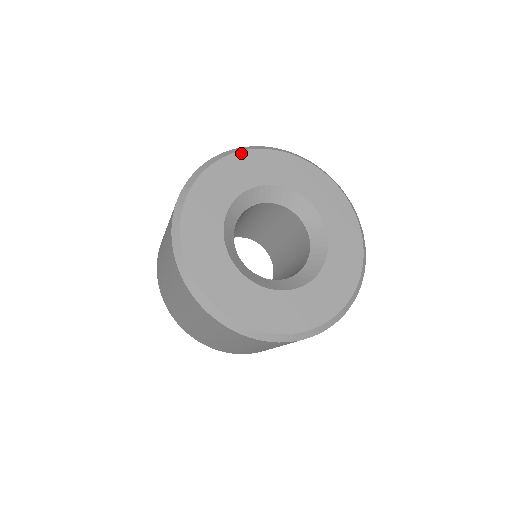
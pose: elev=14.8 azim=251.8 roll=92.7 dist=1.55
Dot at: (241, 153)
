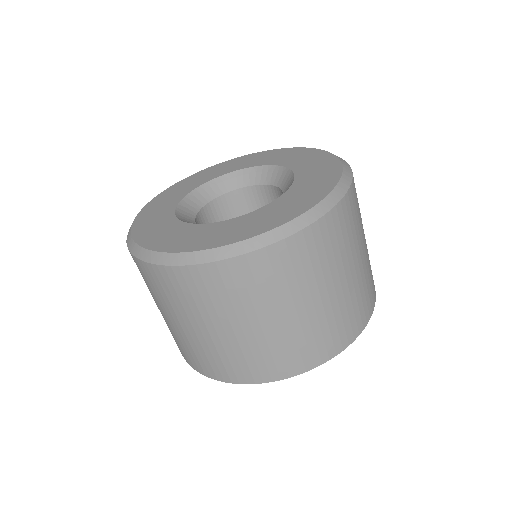
Dot at: (207, 169)
